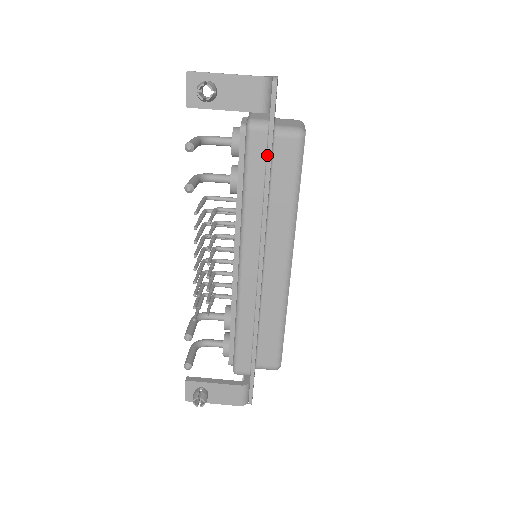
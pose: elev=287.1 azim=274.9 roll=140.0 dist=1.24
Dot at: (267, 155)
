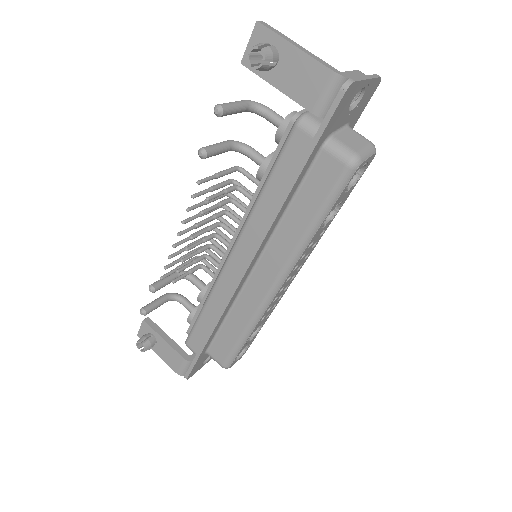
Dot at: (299, 165)
